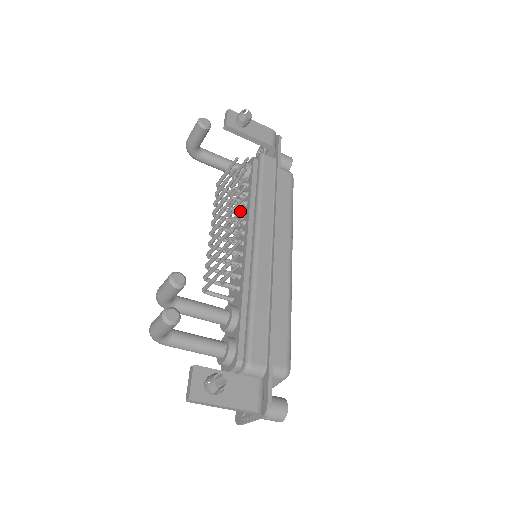
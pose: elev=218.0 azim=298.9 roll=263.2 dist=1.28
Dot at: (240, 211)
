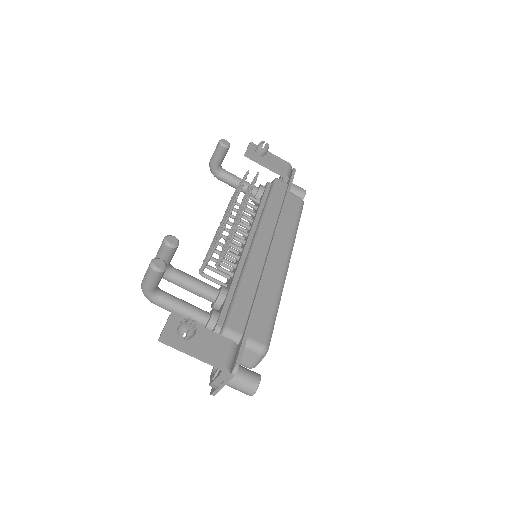
Dot at: (243, 209)
